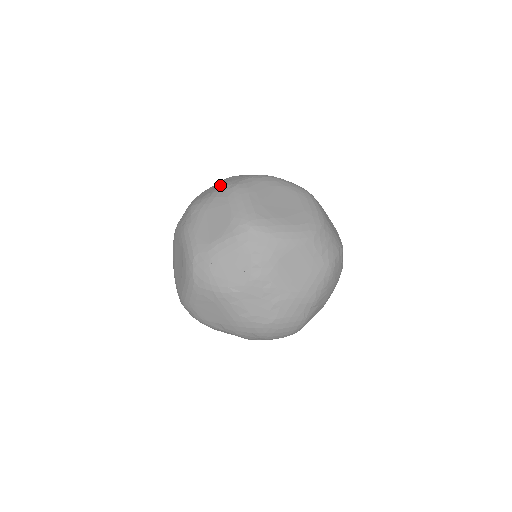
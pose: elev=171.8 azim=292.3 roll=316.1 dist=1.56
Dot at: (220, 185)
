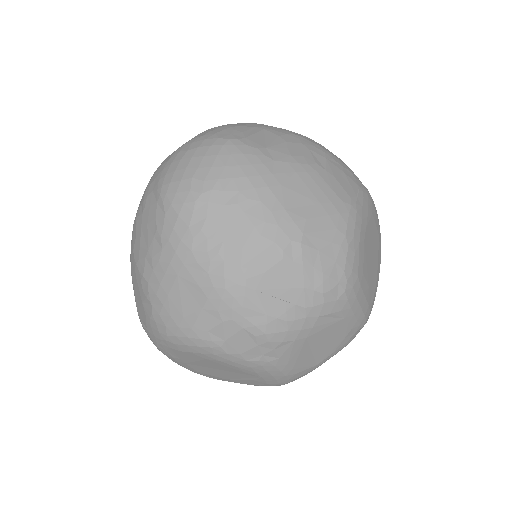
Dot at: (312, 287)
